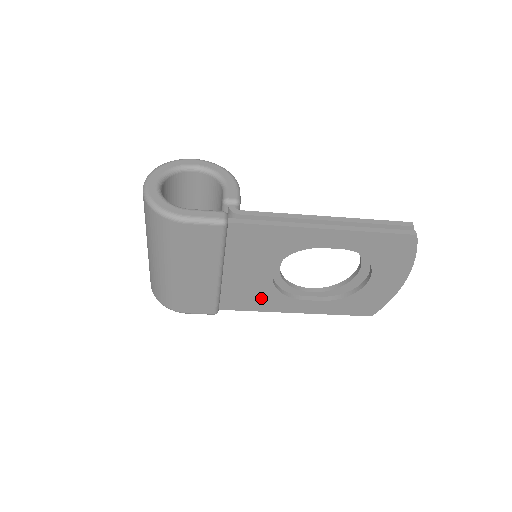
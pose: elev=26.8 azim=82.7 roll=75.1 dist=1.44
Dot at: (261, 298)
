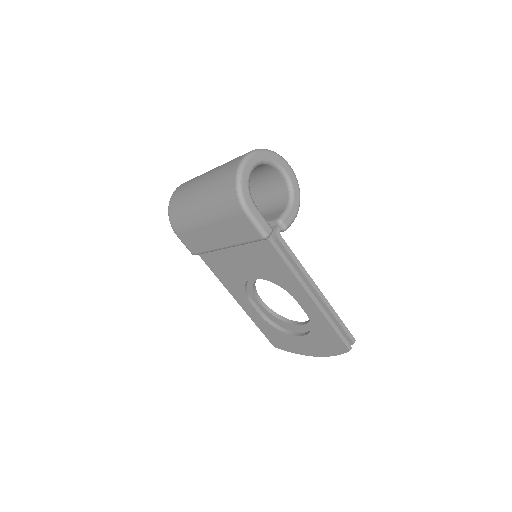
Dot at: (230, 277)
